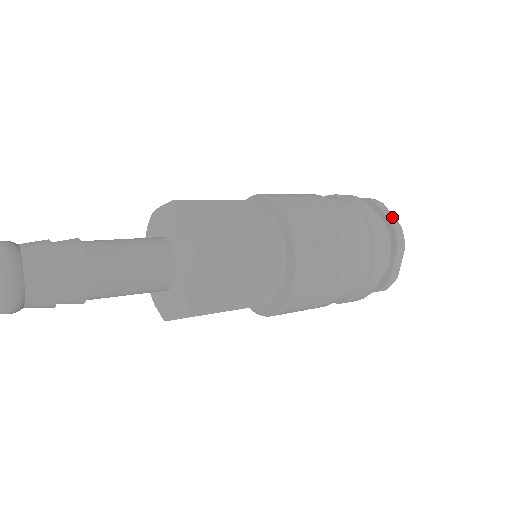
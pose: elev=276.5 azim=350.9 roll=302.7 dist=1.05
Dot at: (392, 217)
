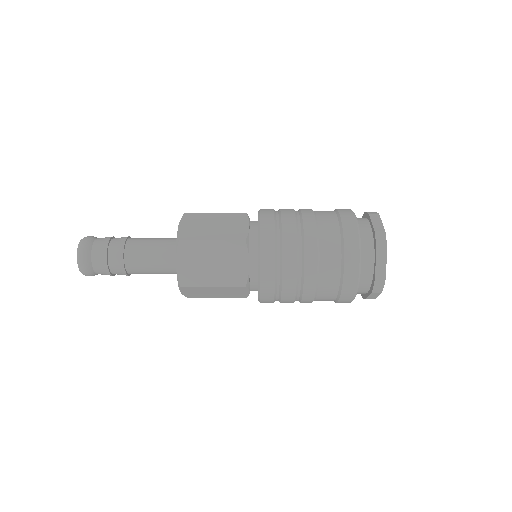
Dot at: (383, 268)
